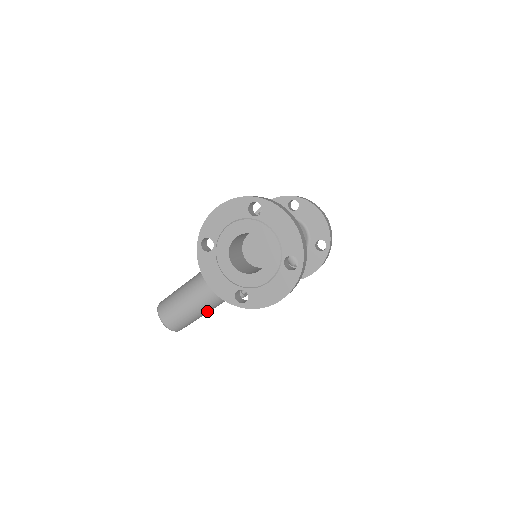
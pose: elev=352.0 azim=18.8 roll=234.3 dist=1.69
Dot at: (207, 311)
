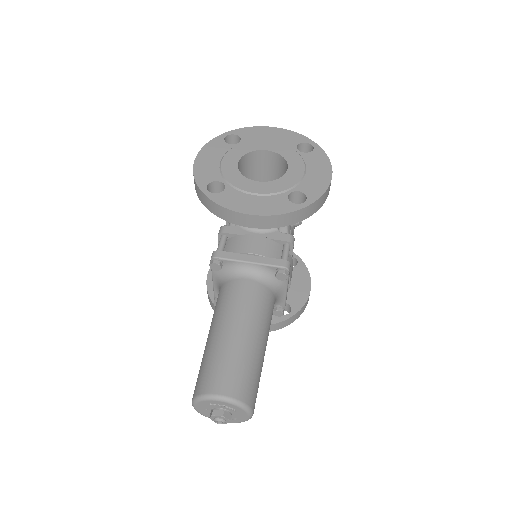
Dot at: (264, 343)
